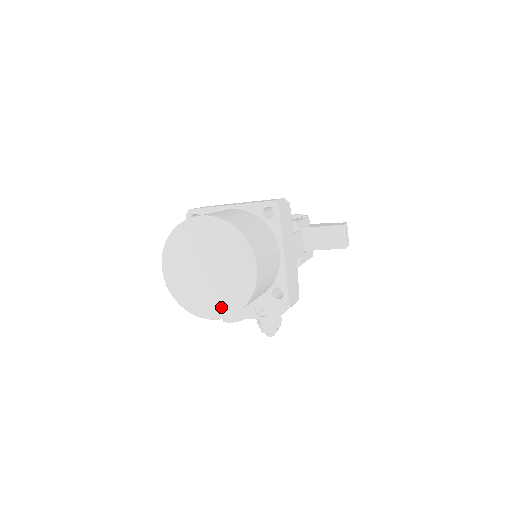
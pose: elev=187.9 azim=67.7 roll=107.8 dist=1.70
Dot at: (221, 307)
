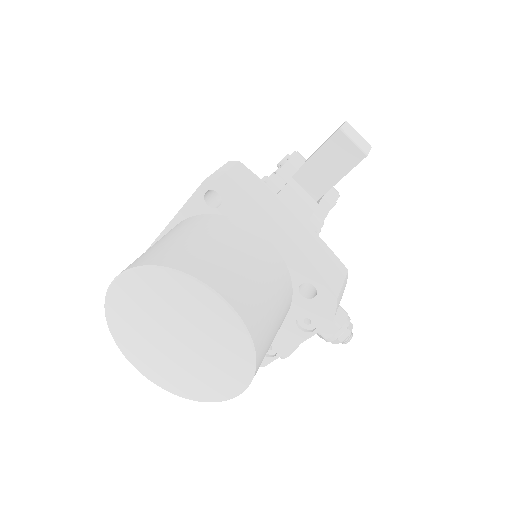
Dot at: (231, 376)
